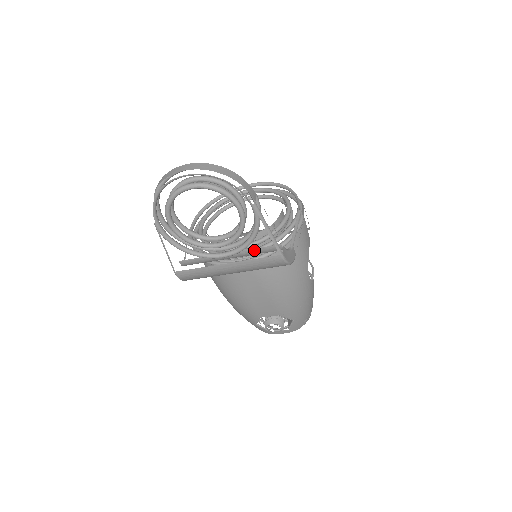
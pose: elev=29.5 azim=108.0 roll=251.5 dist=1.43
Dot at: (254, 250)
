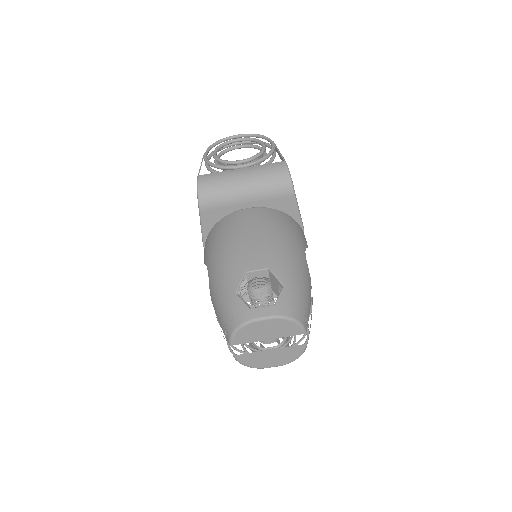
Dot at: occluded
